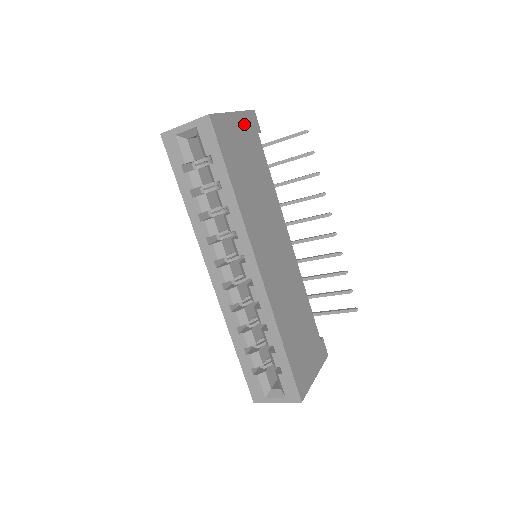
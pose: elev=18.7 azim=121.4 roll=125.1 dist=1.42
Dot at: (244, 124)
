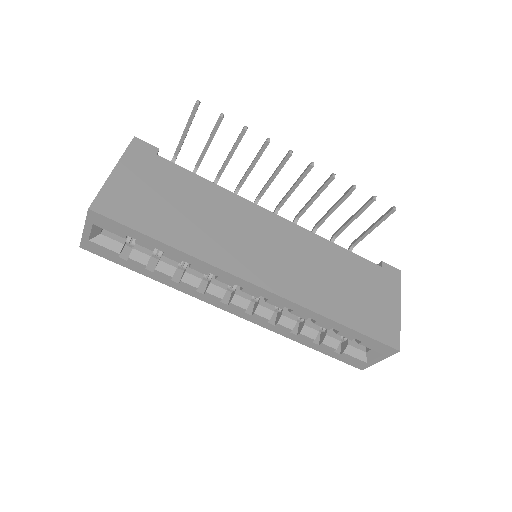
Dot at: (134, 166)
